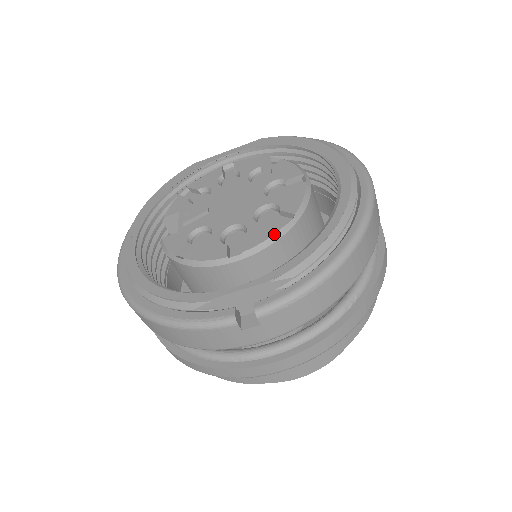
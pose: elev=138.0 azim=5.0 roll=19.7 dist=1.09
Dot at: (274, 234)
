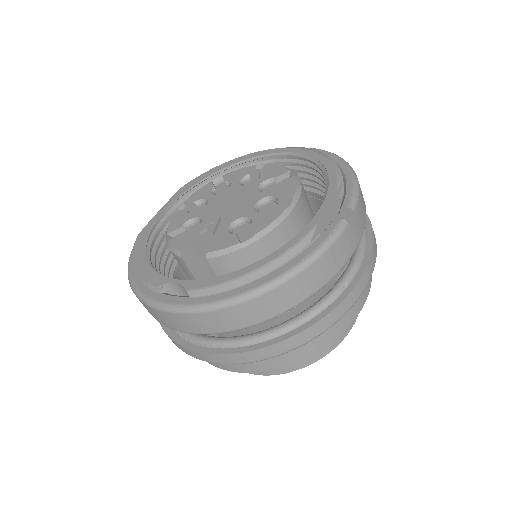
Dot at: (296, 181)
